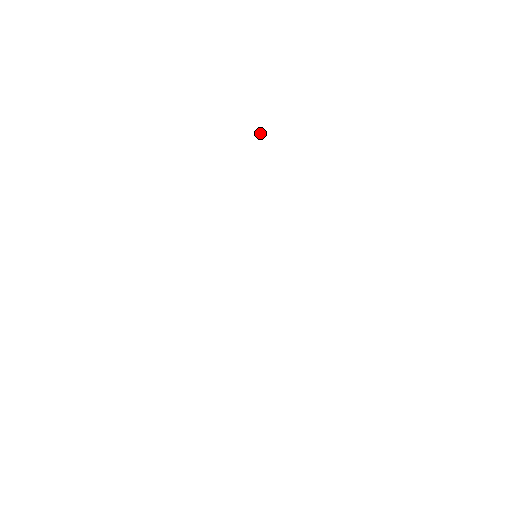
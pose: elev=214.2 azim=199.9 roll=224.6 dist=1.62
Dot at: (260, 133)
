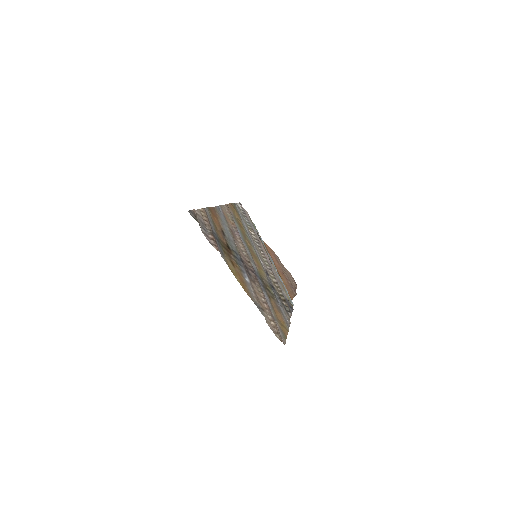
Dot at: occluded
